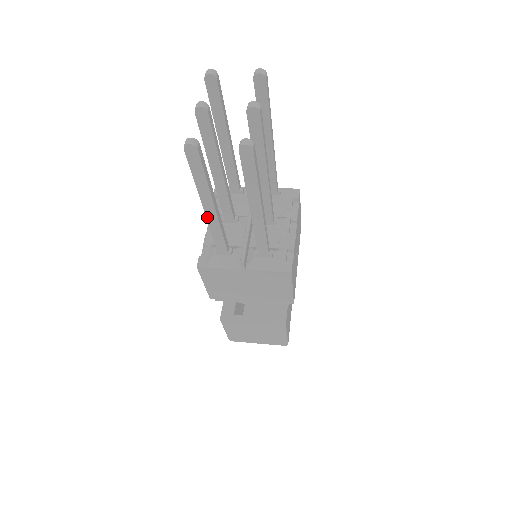
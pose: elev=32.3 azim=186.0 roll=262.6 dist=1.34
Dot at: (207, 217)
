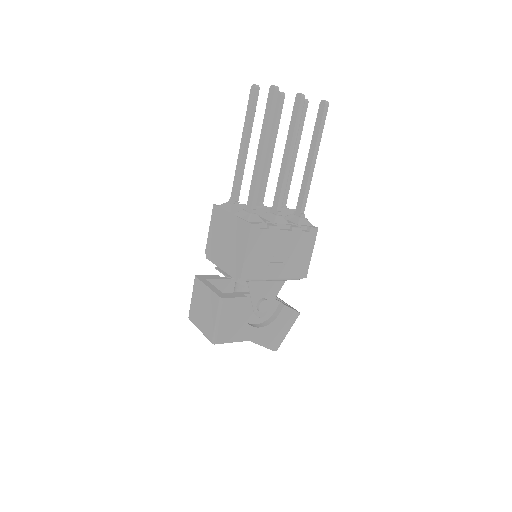
Dot at: (239, 155)
